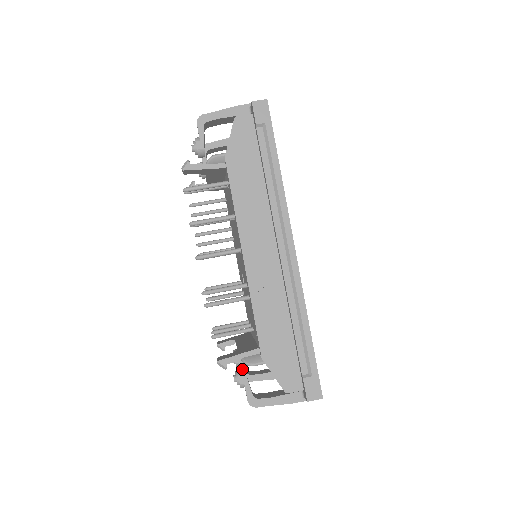
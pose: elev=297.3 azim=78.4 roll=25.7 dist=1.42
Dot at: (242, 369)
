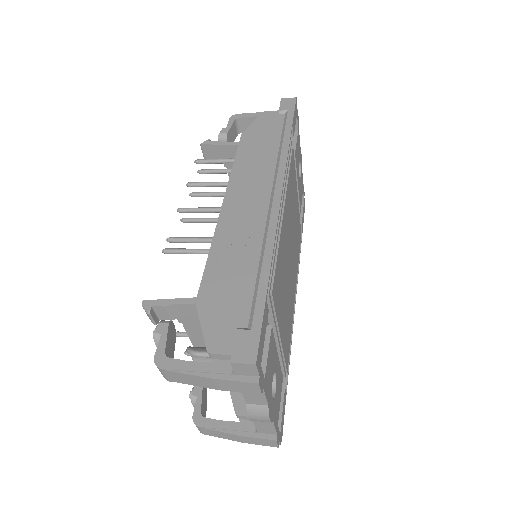
Dot at: occluded
